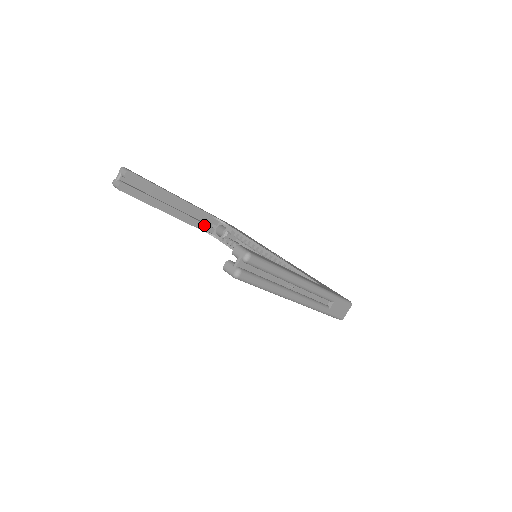
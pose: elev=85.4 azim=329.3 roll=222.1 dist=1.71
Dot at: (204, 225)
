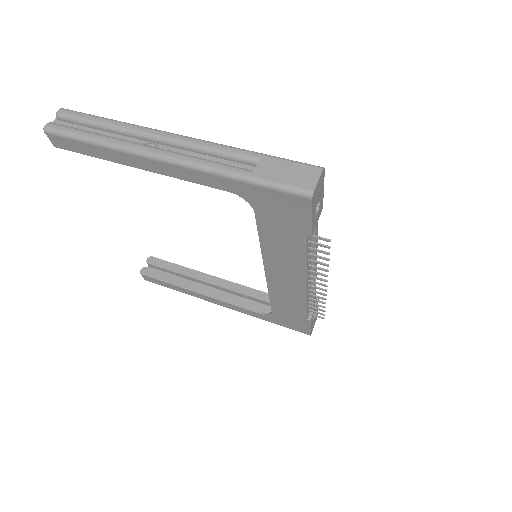
Dot at: (257, 306)
